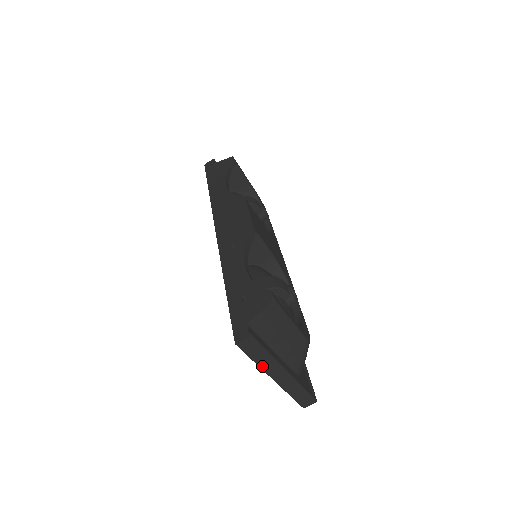
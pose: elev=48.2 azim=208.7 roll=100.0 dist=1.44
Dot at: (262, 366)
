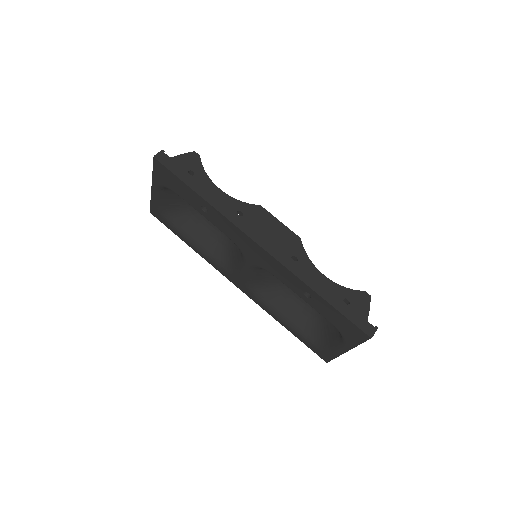
Dot at: (357, 345)
